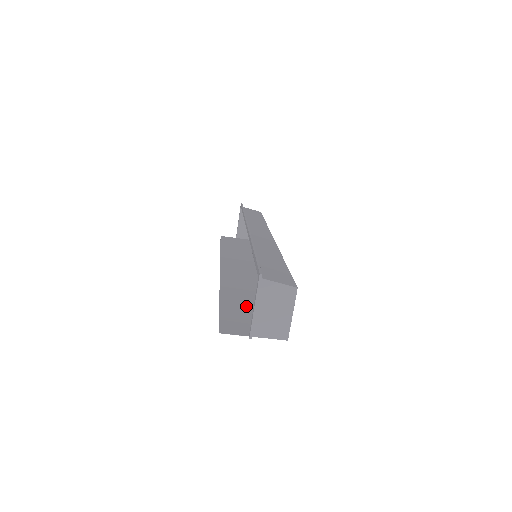
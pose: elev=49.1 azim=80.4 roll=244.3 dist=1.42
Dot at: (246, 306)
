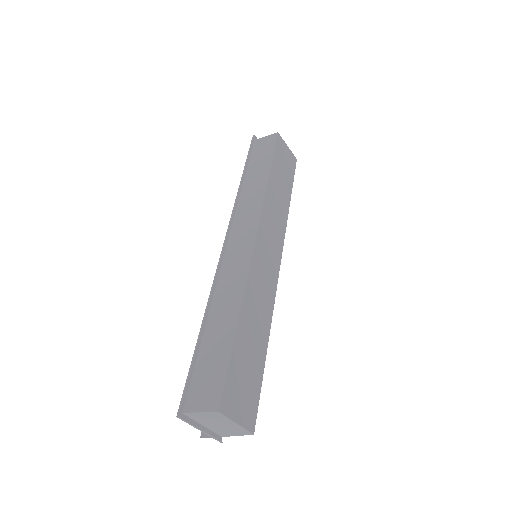
Dot at: occluded
